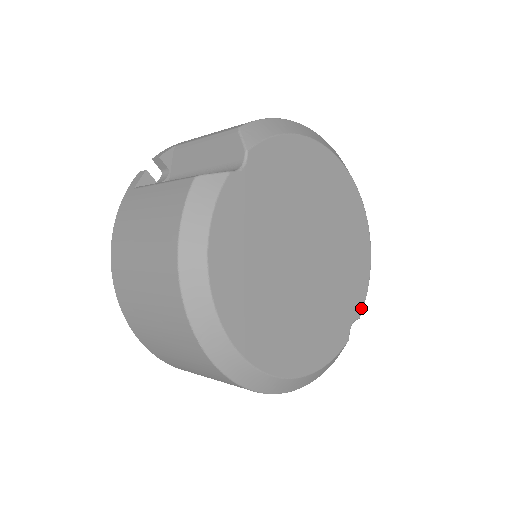
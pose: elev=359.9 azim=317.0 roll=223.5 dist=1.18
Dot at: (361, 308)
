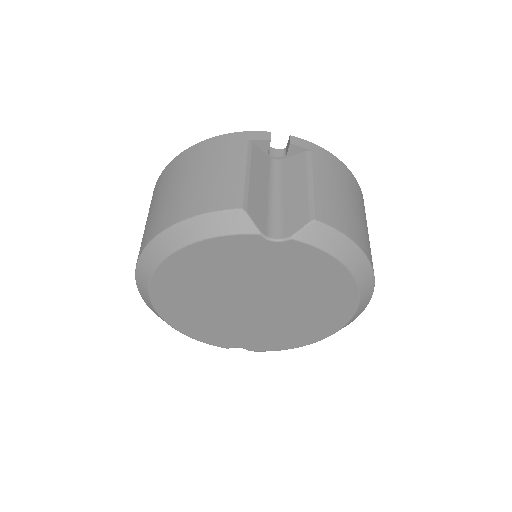
Dot at: (258, 350)
